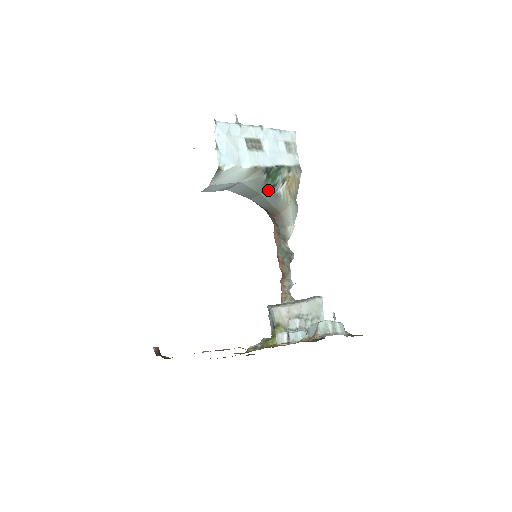
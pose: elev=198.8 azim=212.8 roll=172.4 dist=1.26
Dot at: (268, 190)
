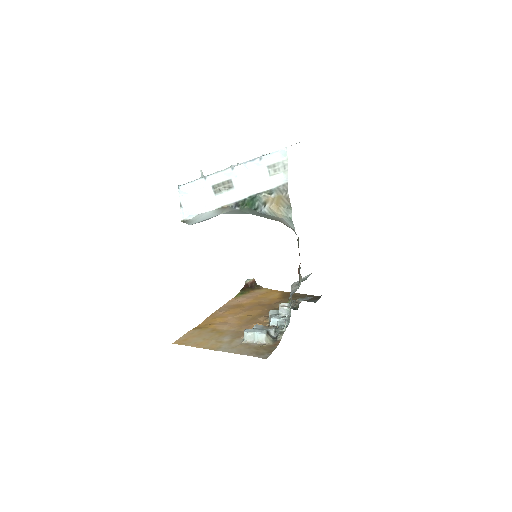
Dot at: (253, 212)
